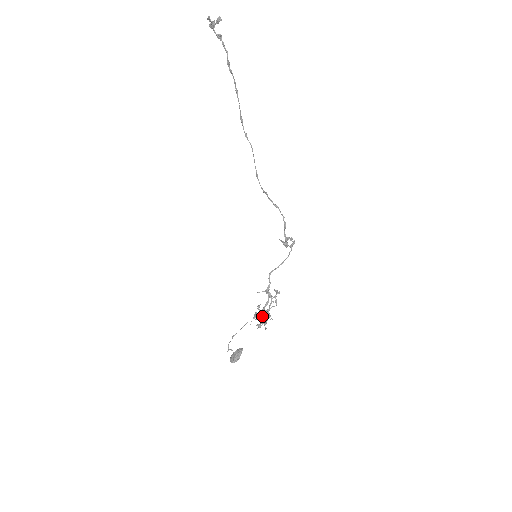
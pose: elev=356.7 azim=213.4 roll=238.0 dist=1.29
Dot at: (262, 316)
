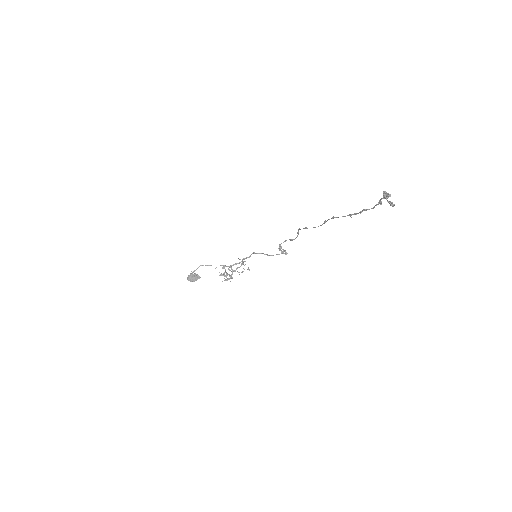
Dot at: occluded
